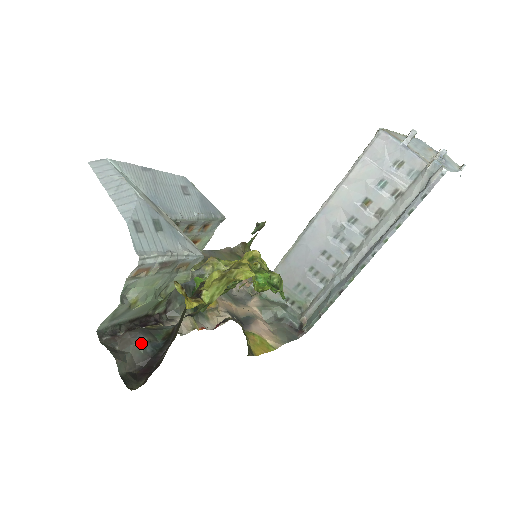
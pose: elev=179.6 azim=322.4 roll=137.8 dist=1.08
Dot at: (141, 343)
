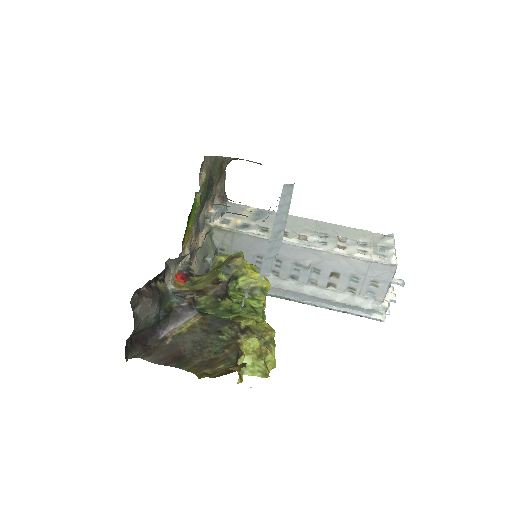
Dot at: (154, 316)
